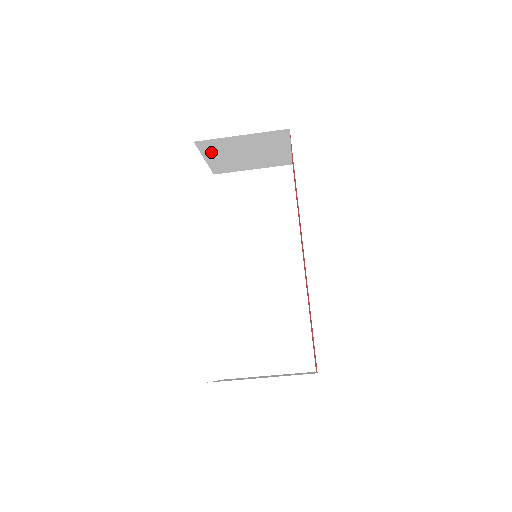
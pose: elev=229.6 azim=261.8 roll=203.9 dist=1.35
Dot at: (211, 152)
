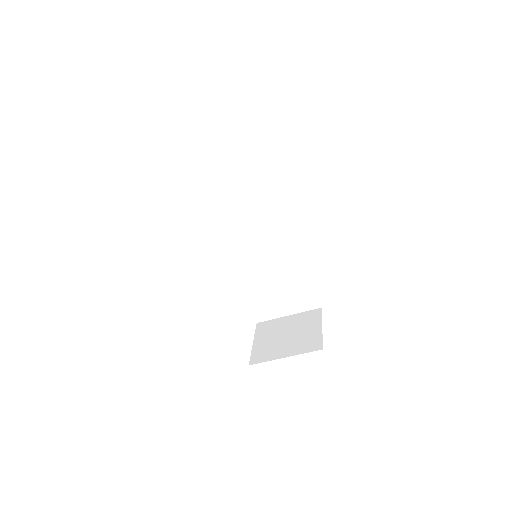
Dot at: occluded
